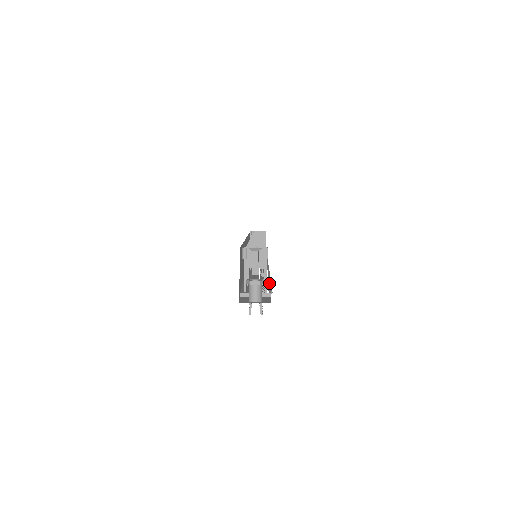
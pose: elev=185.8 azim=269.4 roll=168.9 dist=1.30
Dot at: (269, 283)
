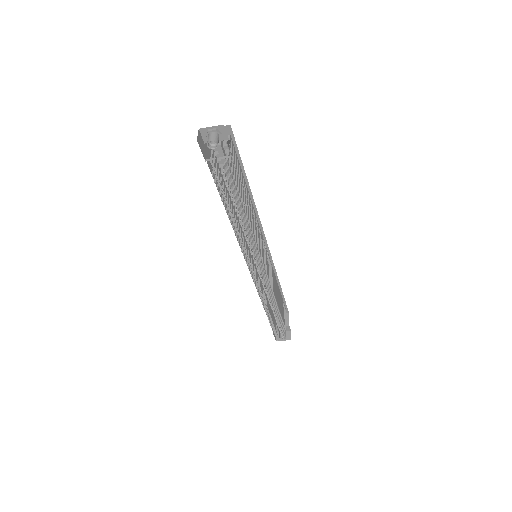
Dot at: occluded
